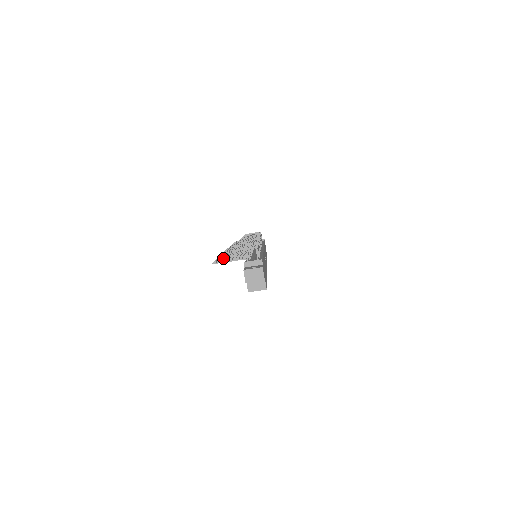
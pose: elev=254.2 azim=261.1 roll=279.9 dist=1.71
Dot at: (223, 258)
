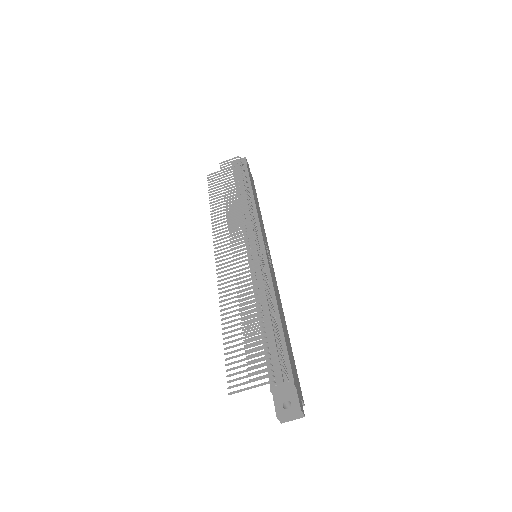
Dot at: (234, 356)
